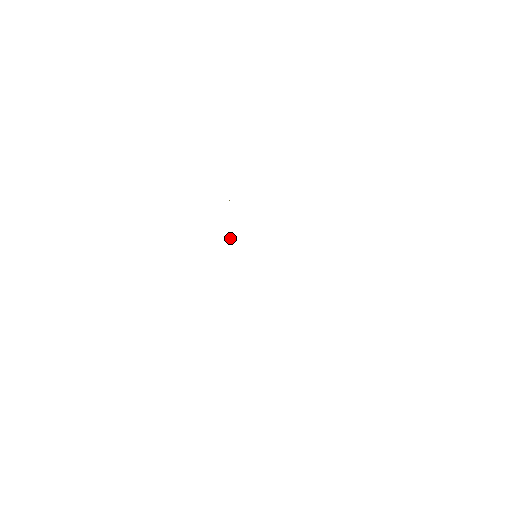
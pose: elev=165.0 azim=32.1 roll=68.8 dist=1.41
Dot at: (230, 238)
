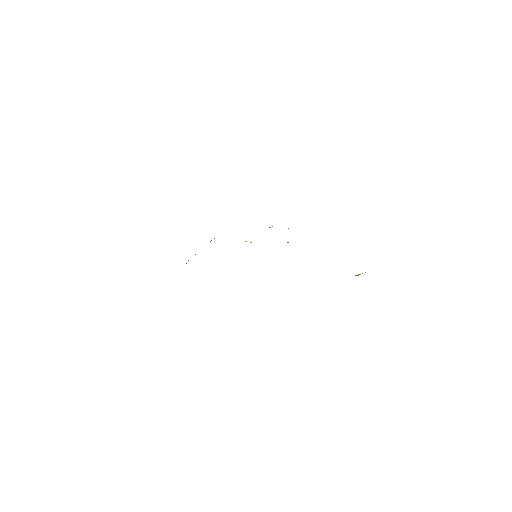
Dot at: occluded
